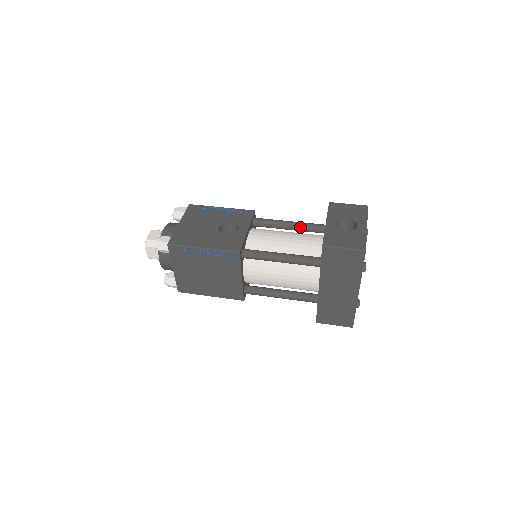
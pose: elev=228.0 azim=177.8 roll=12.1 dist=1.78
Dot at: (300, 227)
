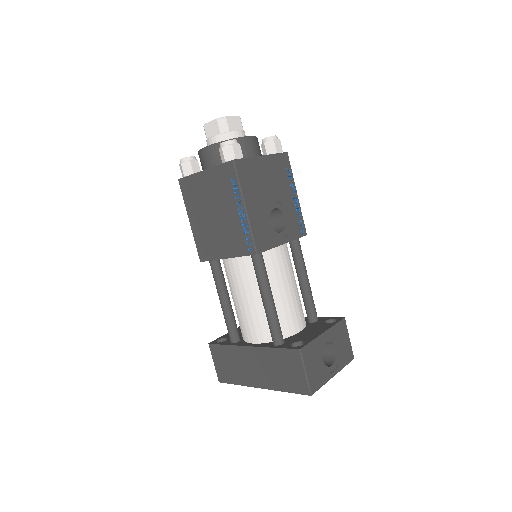
Dot at: (306, 294)
